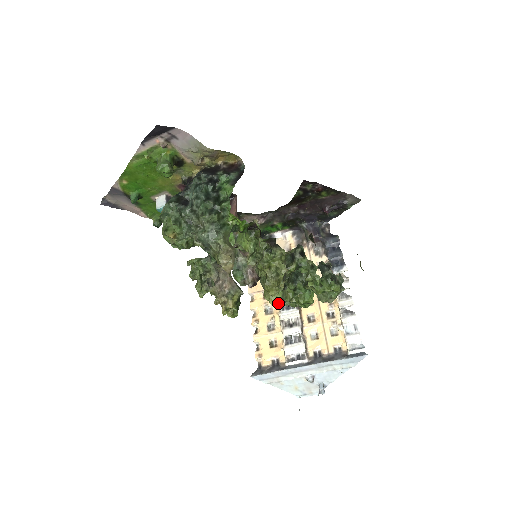
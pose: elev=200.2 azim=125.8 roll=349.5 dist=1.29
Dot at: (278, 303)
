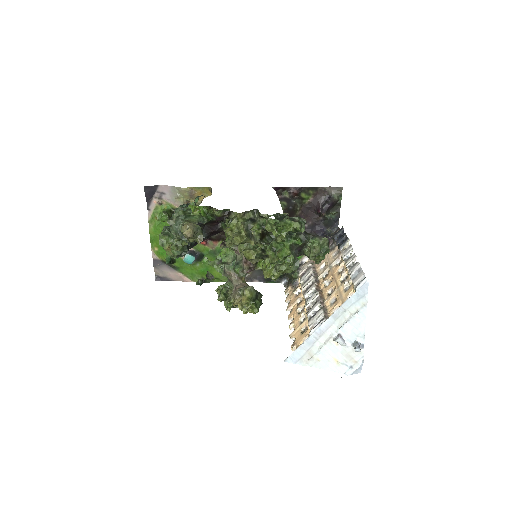
Dot at: (275, 275)
